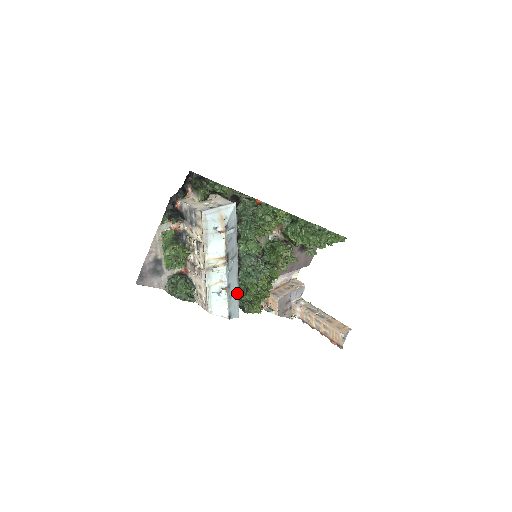
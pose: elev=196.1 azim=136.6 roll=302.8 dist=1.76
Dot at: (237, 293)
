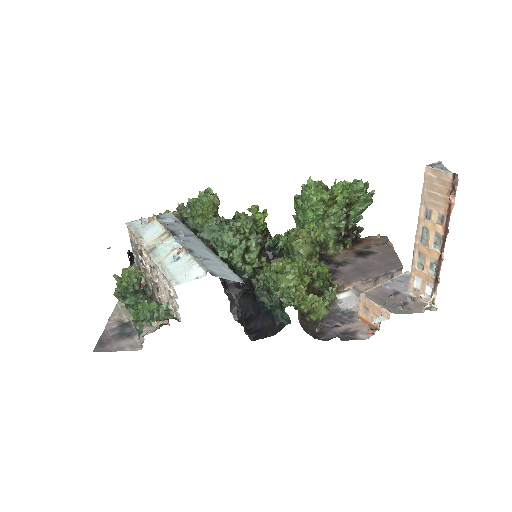
Dot at: (219, 262)
